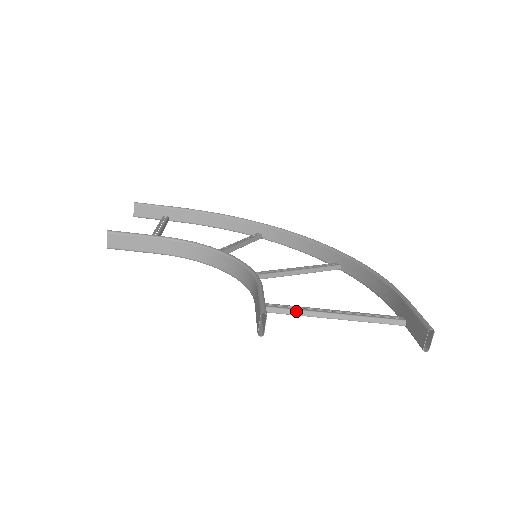
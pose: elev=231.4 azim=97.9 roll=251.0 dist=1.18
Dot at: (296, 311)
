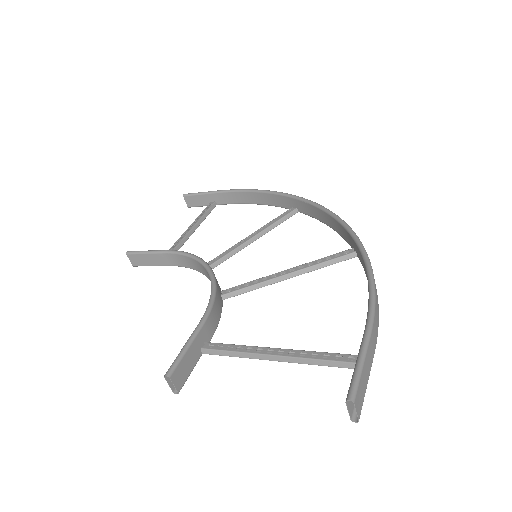
Dot at: (233, 353)
